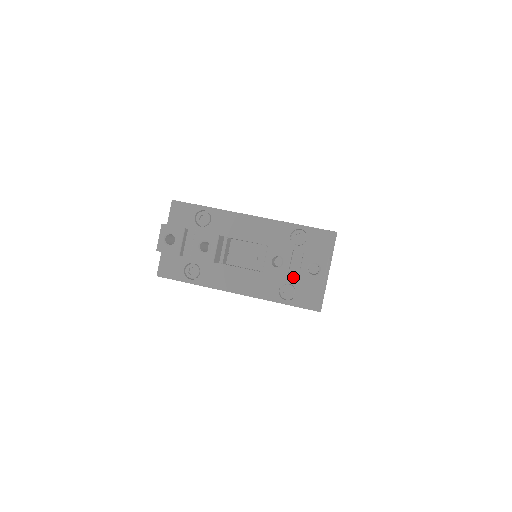
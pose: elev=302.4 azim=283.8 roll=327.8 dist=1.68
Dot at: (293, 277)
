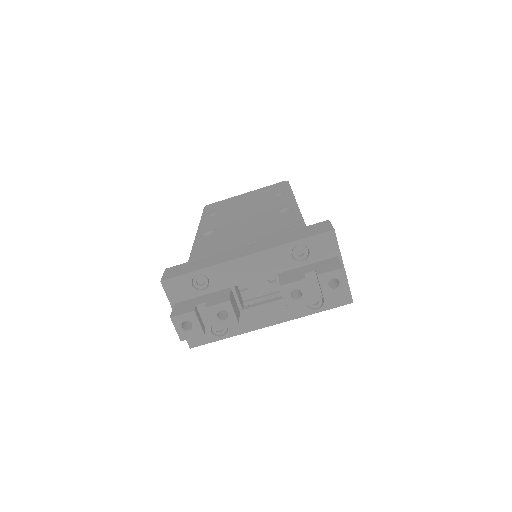
Dot at: (316, 295)
